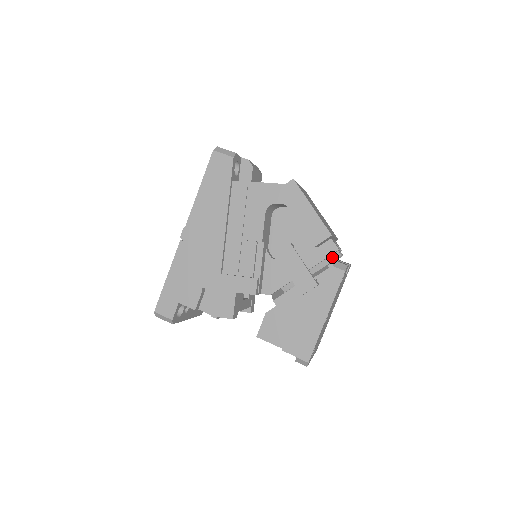
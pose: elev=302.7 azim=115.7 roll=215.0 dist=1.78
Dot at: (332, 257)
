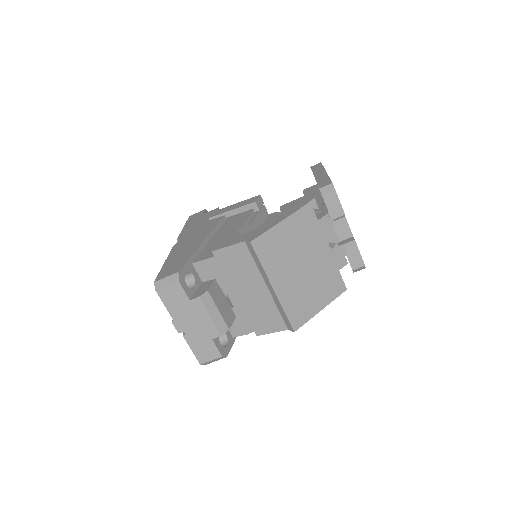
Dot at: occluded
